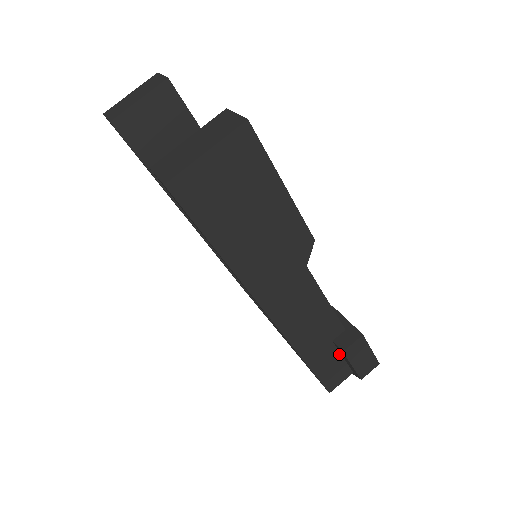
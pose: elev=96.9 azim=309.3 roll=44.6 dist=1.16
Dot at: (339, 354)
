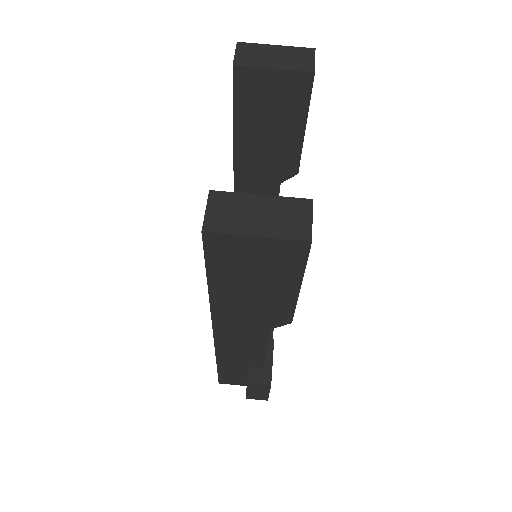
Dot at: (246, 374)
